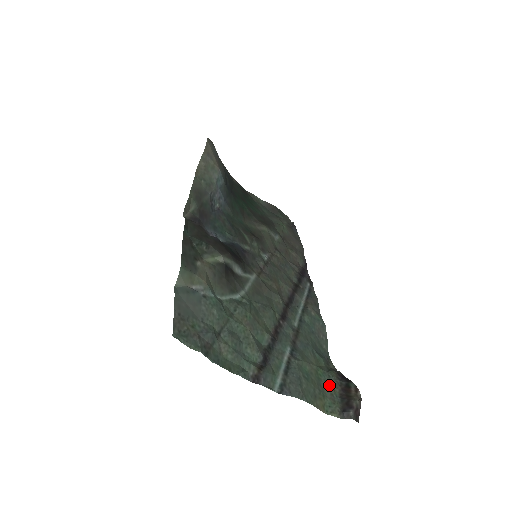
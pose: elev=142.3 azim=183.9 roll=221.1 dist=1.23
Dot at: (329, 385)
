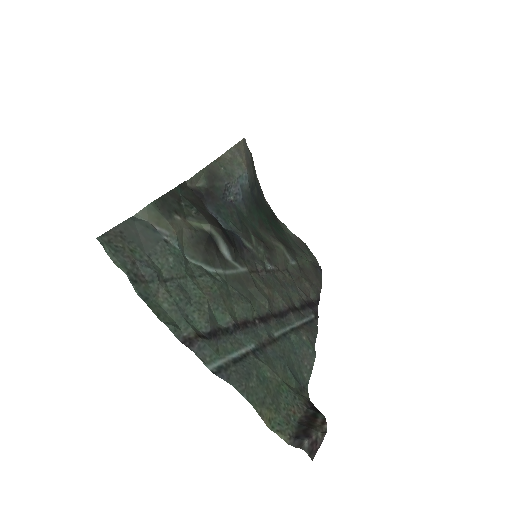
Dot at: (290, 405)
